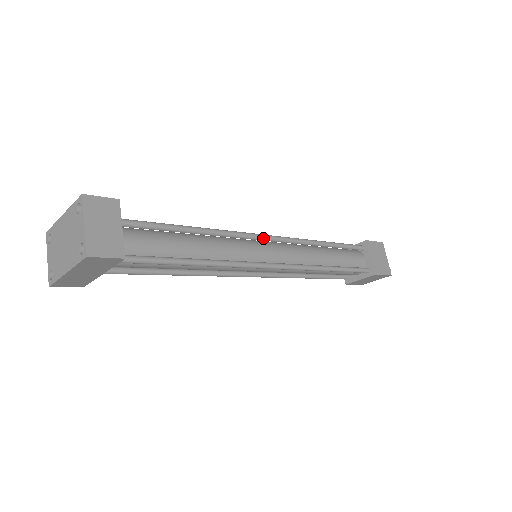
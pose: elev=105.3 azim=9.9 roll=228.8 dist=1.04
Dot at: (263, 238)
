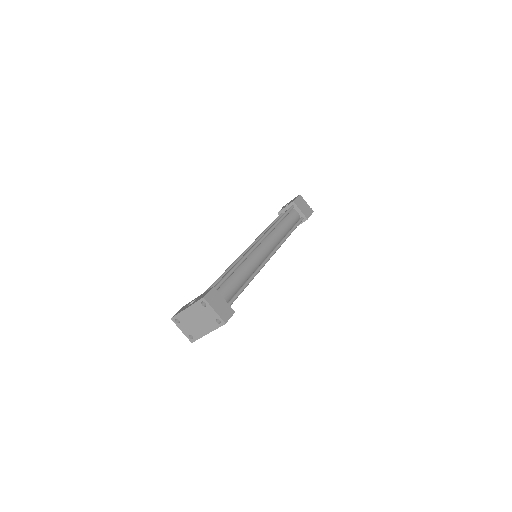
Dot at: (257, 246)
